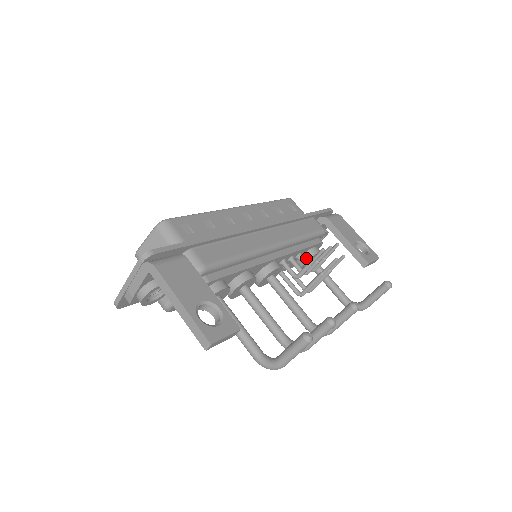
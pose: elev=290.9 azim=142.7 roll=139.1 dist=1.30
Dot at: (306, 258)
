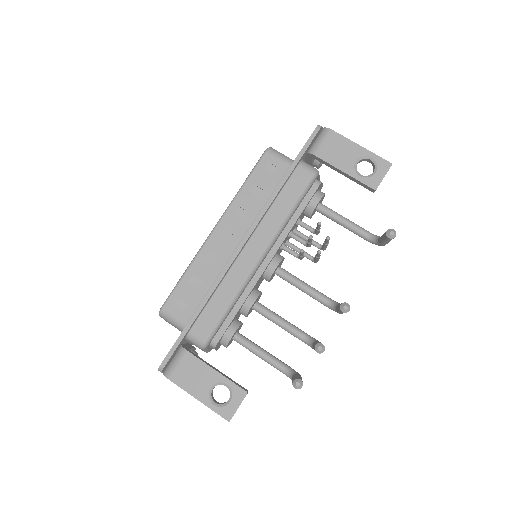
Dot at: (308, 215)
